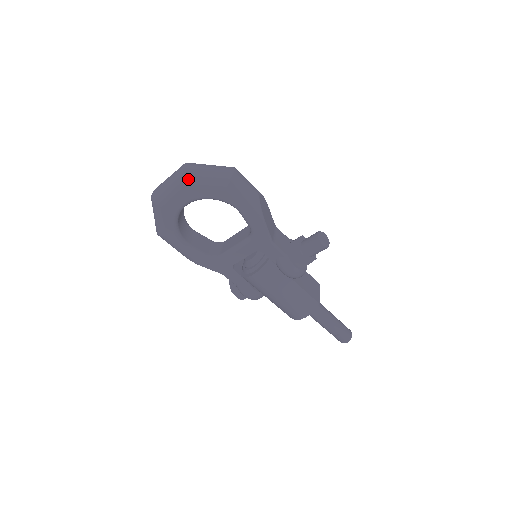
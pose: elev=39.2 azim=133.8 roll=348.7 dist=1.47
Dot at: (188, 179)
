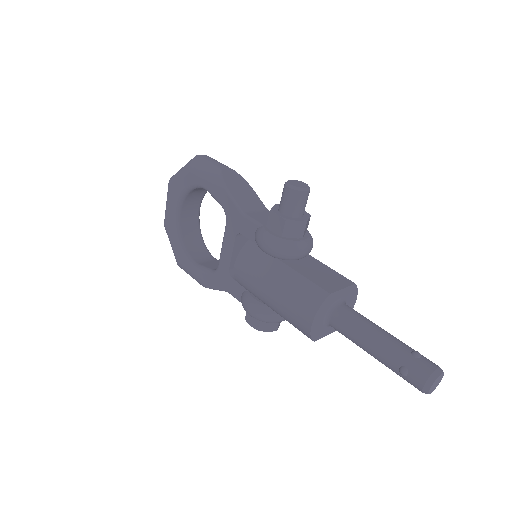
Dot at: (171, 181)
